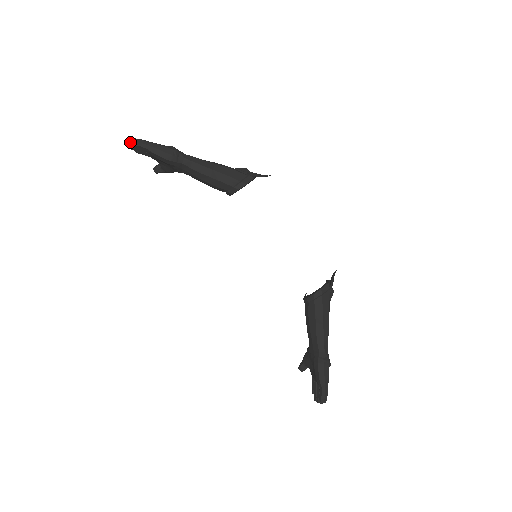
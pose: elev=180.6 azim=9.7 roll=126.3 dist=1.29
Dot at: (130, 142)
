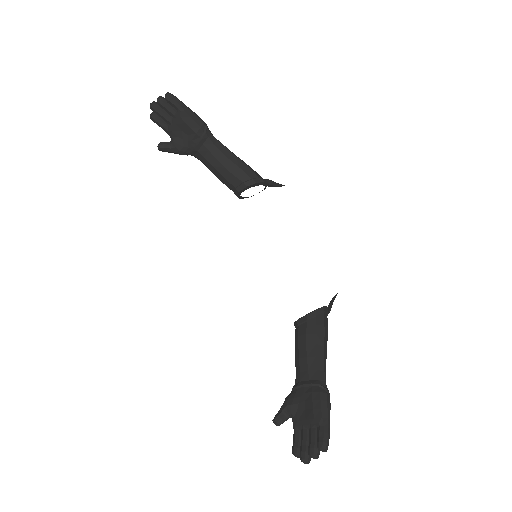
Dot at: (161, 97)
